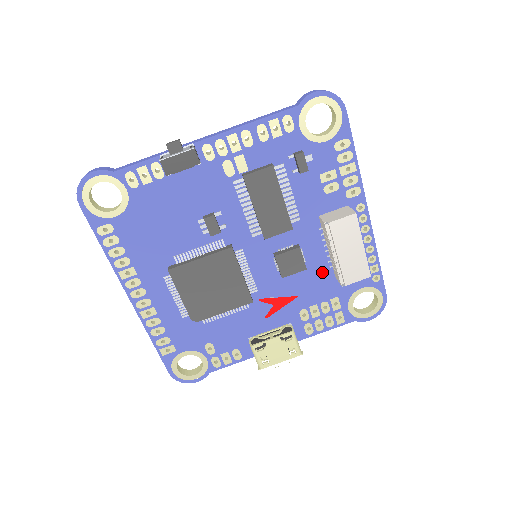
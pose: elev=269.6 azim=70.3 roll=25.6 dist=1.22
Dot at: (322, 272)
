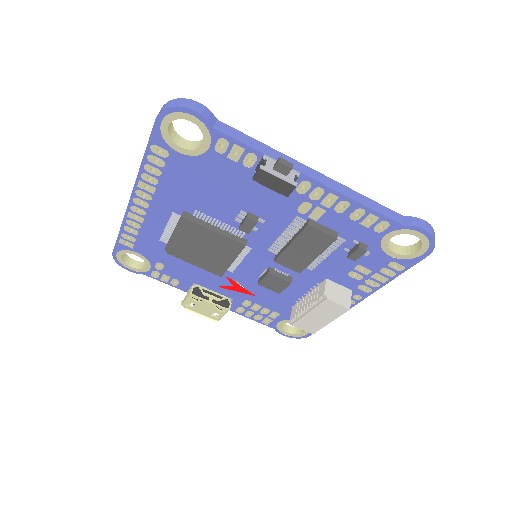
Dot at: (287, 299)
